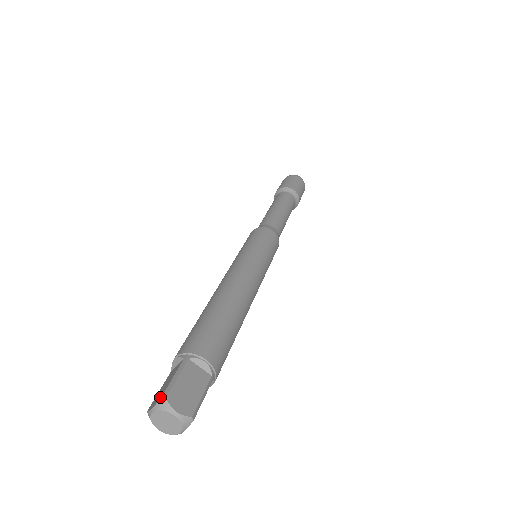
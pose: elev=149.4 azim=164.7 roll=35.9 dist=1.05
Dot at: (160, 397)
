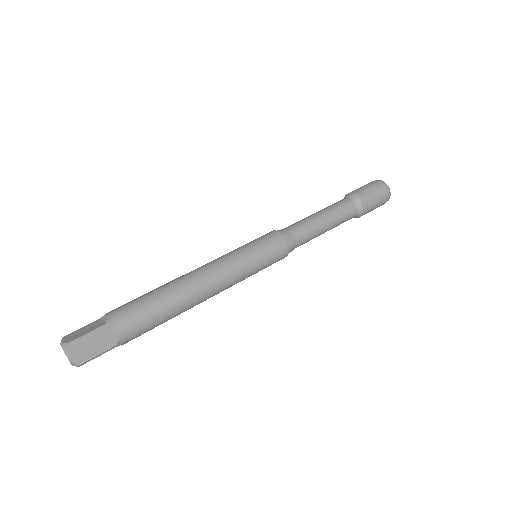
Dot at: (68, 341)
